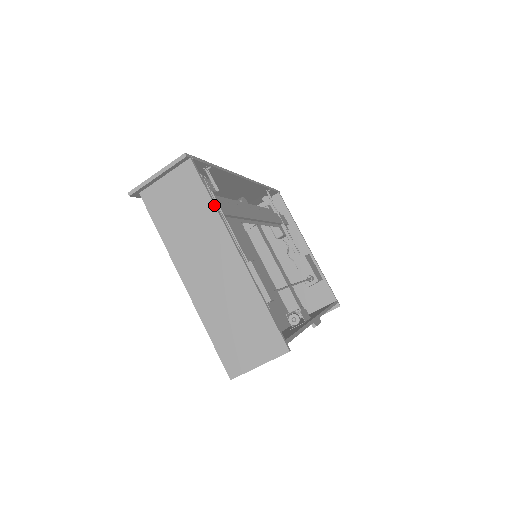
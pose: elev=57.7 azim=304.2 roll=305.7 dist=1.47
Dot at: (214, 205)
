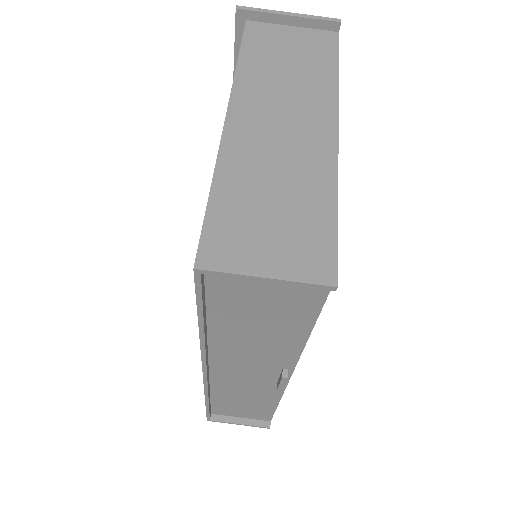
Dot at: (338, 78)
